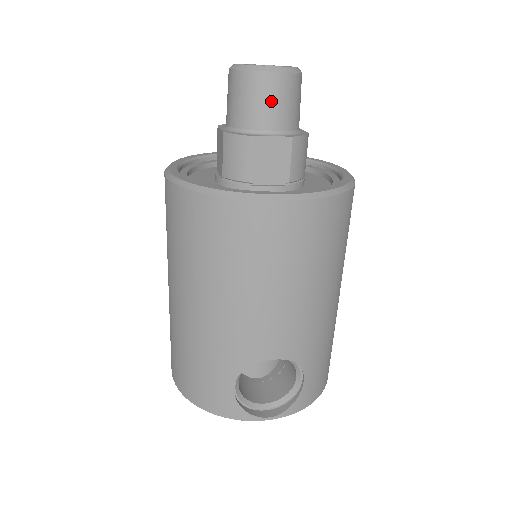
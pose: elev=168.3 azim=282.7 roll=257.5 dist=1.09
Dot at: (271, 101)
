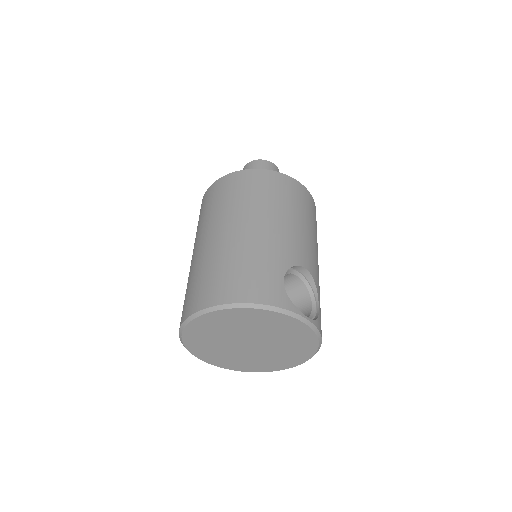
Dot at: occluded
